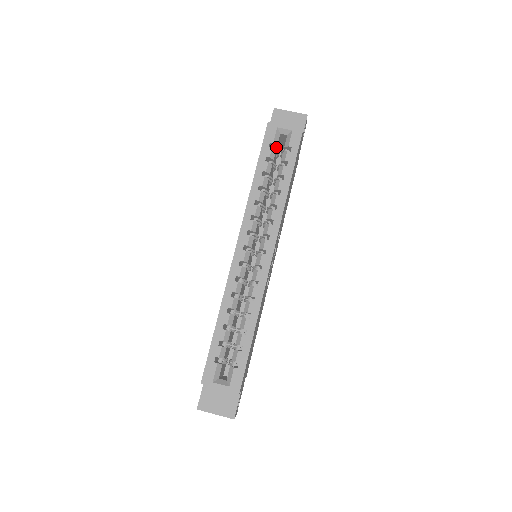
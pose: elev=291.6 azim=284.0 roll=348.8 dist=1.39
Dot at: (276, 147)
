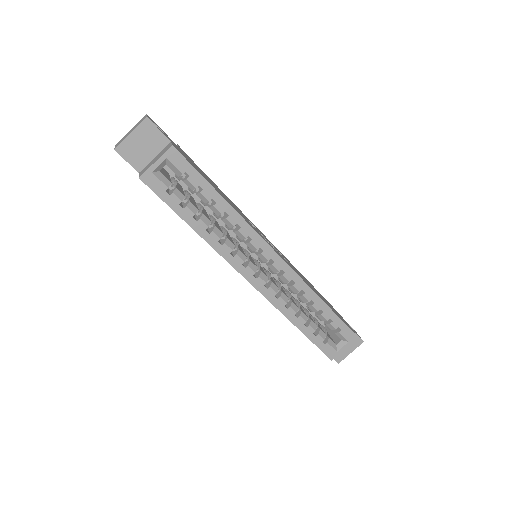
Dot at: (170, 183)
